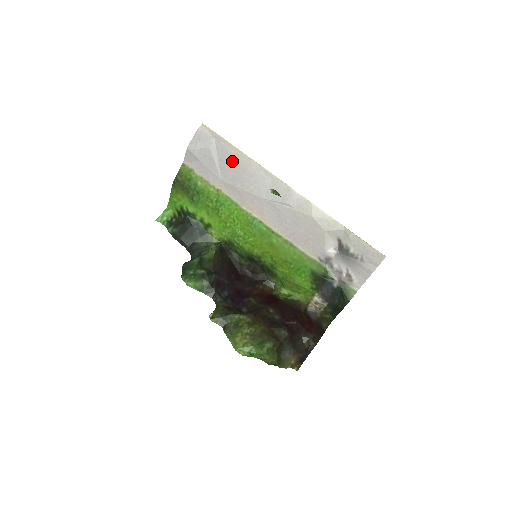
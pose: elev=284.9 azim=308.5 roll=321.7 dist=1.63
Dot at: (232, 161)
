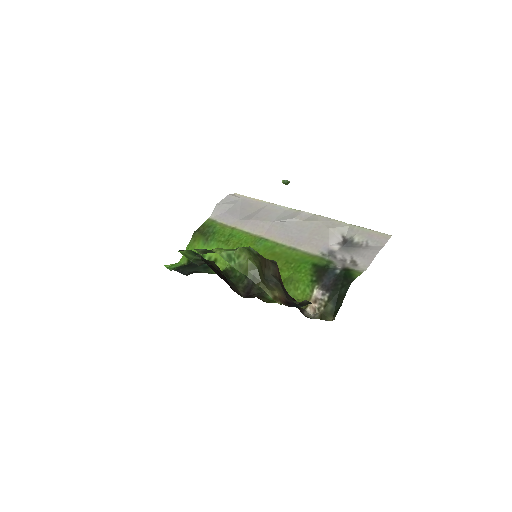
Dot at: (252, 207)
